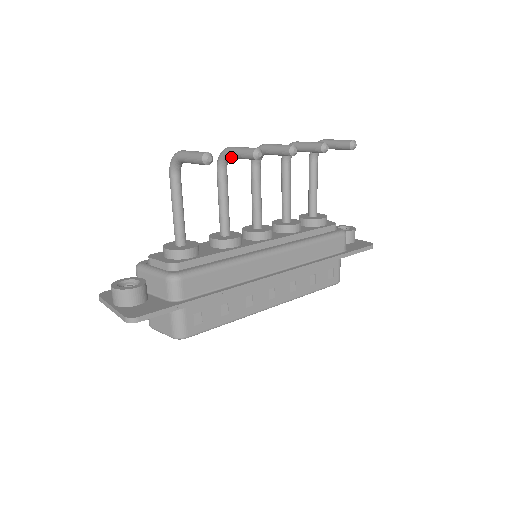
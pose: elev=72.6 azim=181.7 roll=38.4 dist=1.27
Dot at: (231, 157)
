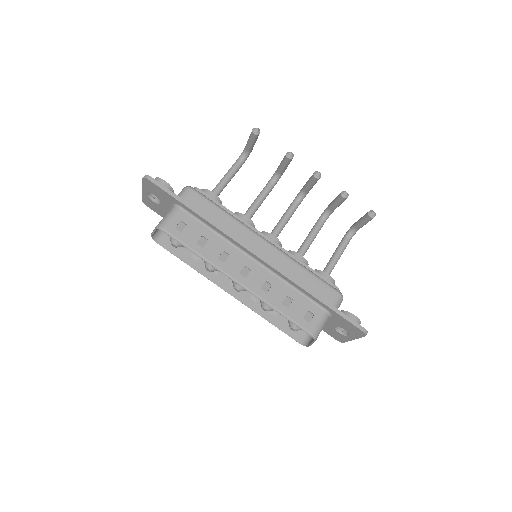
Dot at: (278, 170)
